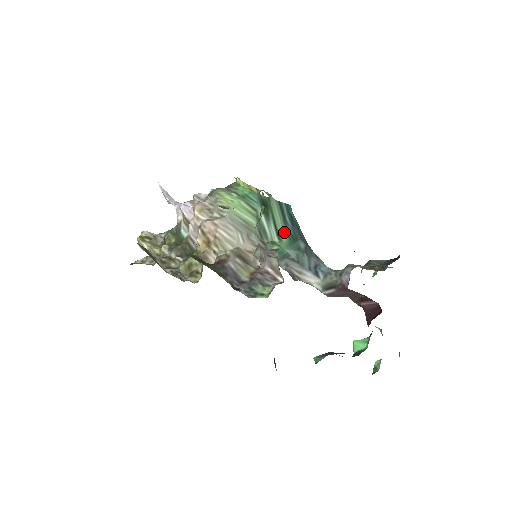
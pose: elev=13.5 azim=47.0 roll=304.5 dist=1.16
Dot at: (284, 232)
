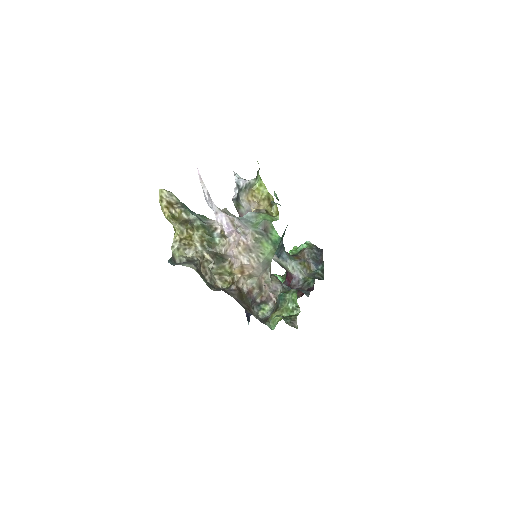
Dot at: occluded
